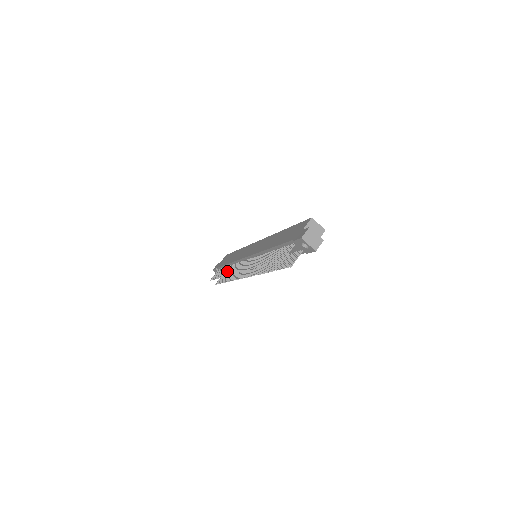
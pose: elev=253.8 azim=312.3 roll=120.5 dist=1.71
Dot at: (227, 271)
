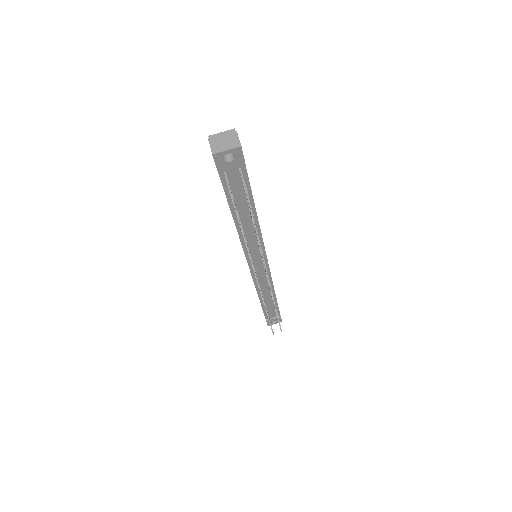
Dot at: occluded
